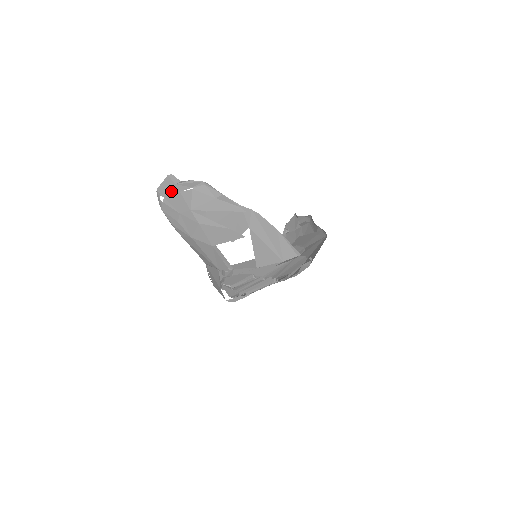
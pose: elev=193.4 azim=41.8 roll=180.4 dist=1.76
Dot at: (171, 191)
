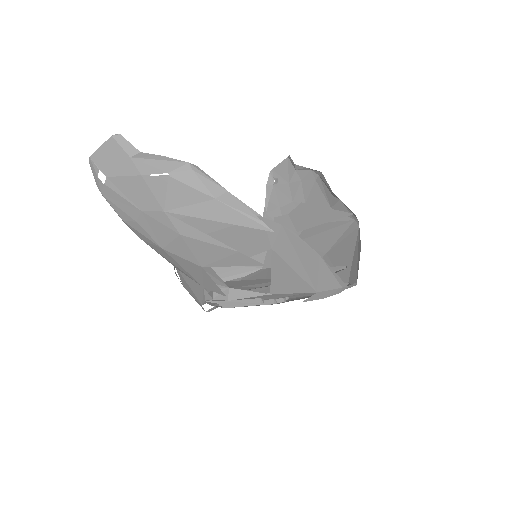
Dot at: (121, 168)
